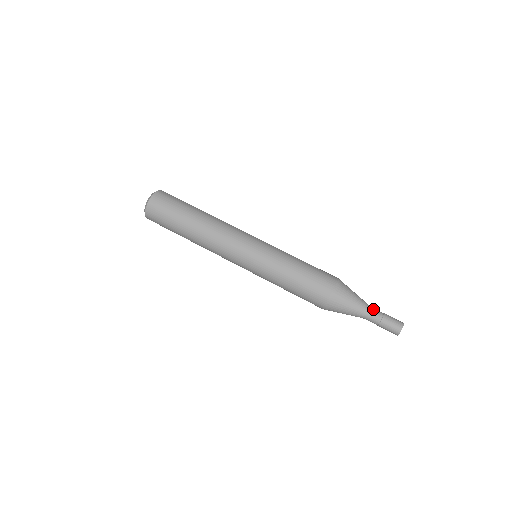
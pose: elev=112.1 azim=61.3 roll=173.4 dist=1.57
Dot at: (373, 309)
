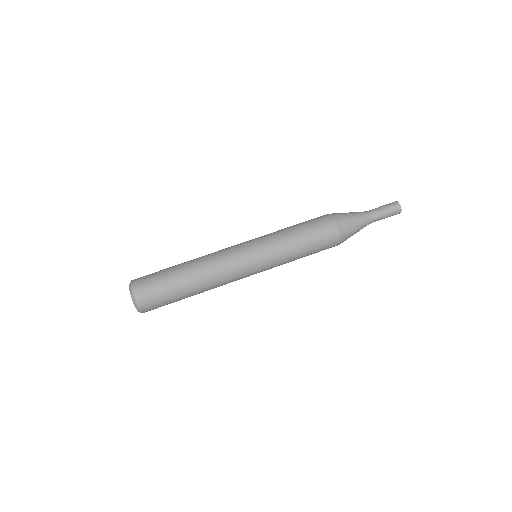
Dot at: (370, 211)
